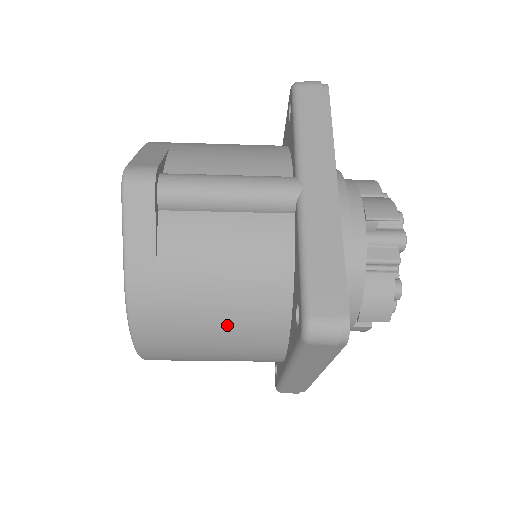
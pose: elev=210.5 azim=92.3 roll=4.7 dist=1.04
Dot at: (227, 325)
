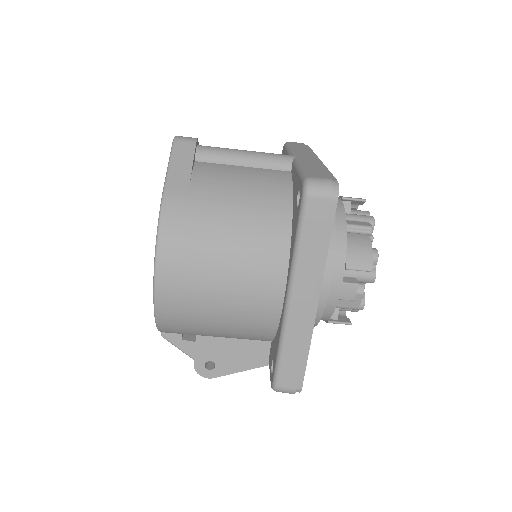
Dot at: (239, 234)
